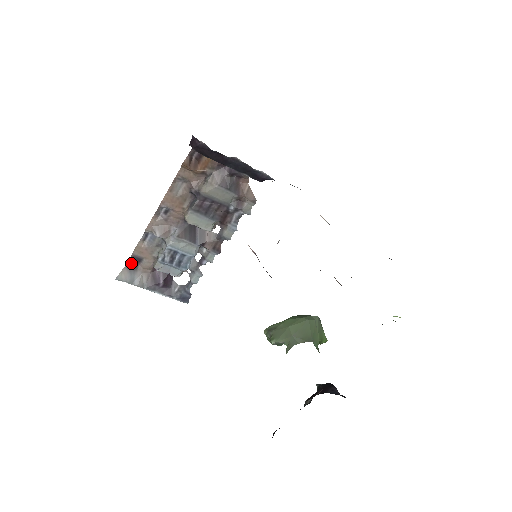
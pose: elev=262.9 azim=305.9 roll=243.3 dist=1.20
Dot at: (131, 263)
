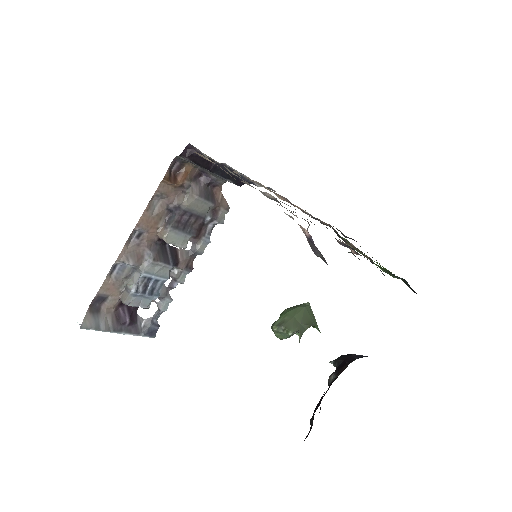
Dot at: (93, 306)
